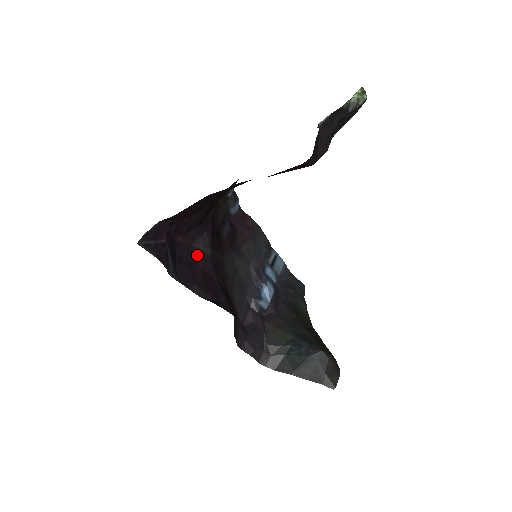
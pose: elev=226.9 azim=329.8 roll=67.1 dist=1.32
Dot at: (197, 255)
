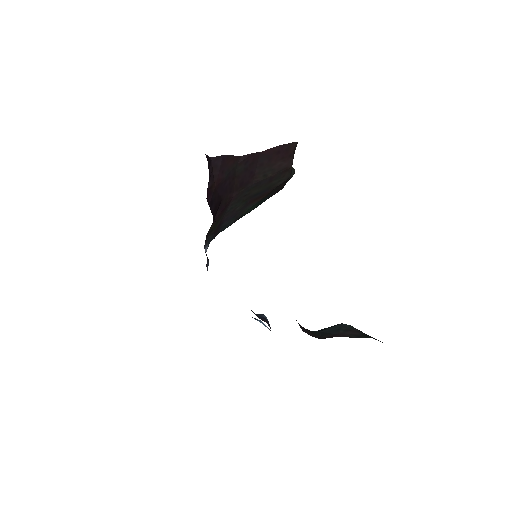
Dot at: occluded
